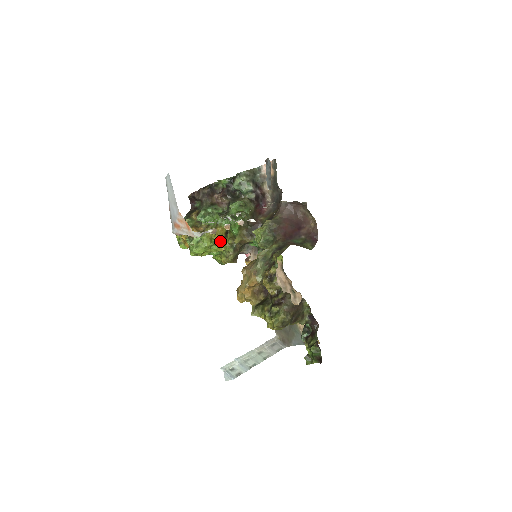
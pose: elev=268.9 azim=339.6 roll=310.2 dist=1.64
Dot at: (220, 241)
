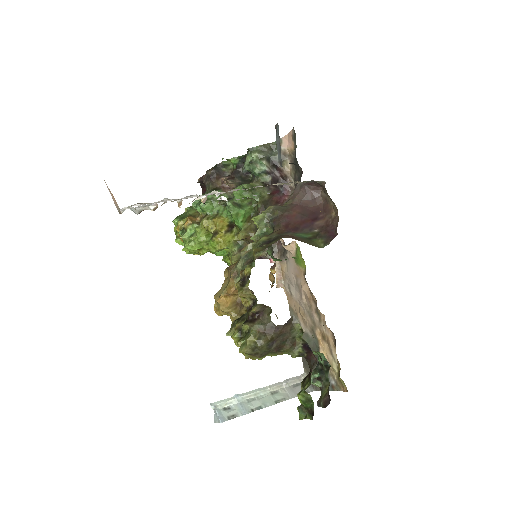
Dot at: (220, 236)
